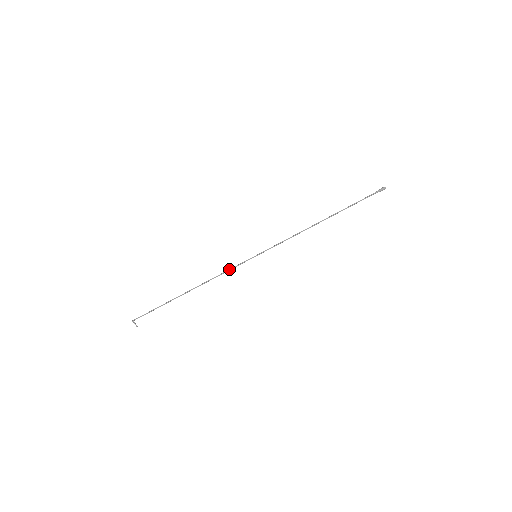
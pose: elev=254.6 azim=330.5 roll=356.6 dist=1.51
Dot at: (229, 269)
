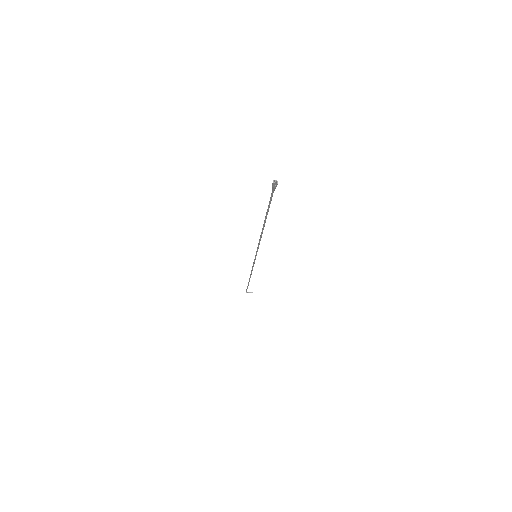
Dot at: (252, 266)
